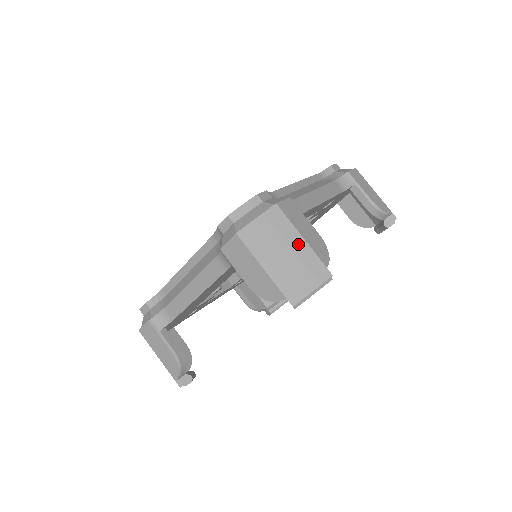
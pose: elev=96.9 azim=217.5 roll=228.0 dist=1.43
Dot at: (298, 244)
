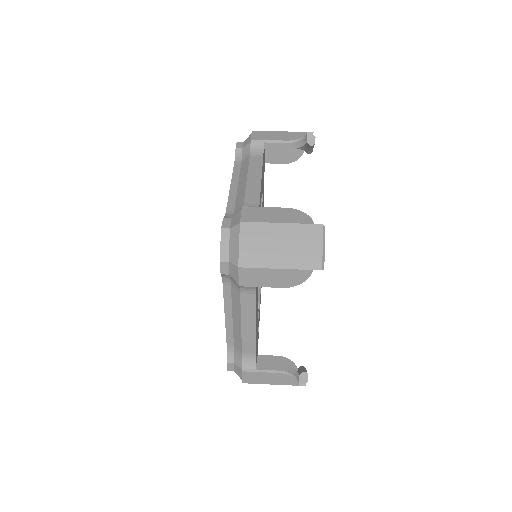
Dot at: (281, 230)
